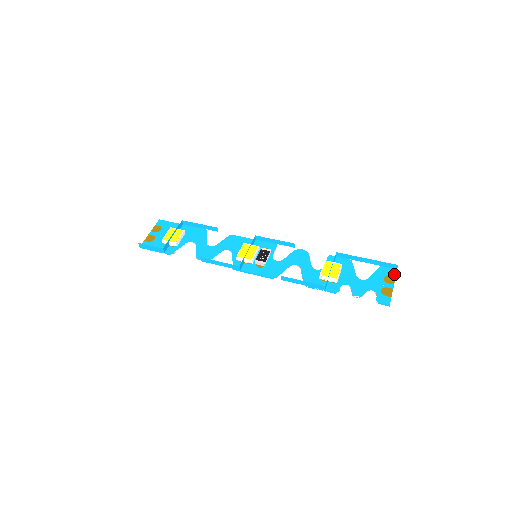
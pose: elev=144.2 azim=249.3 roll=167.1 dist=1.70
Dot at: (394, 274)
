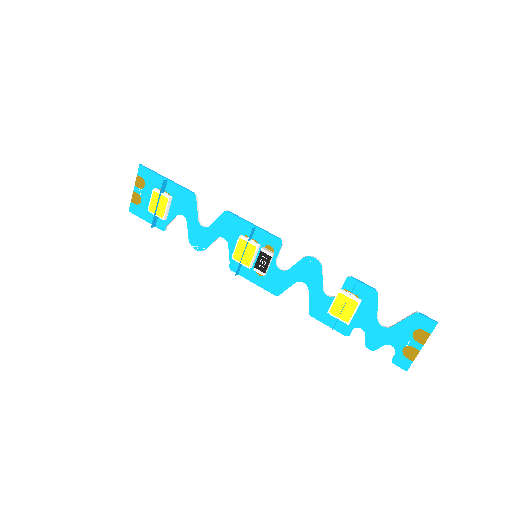
Dot at: (430, 330)
